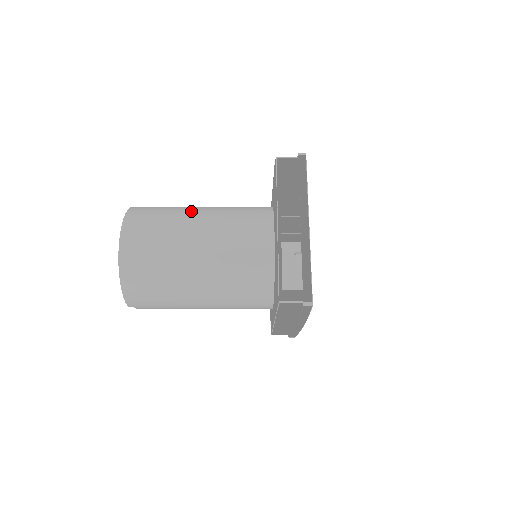
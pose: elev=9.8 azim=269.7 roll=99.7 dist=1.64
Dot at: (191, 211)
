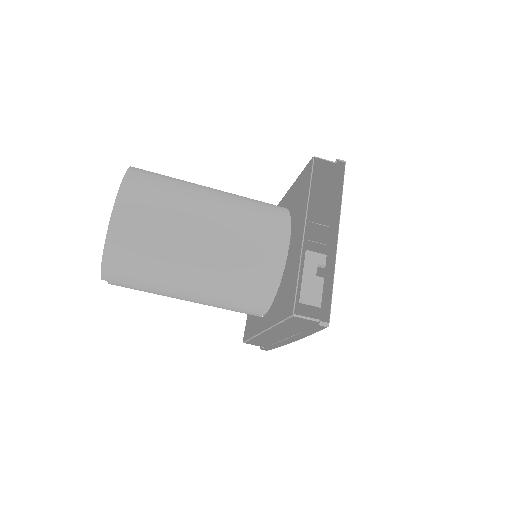
Dot at: (201, 189)
